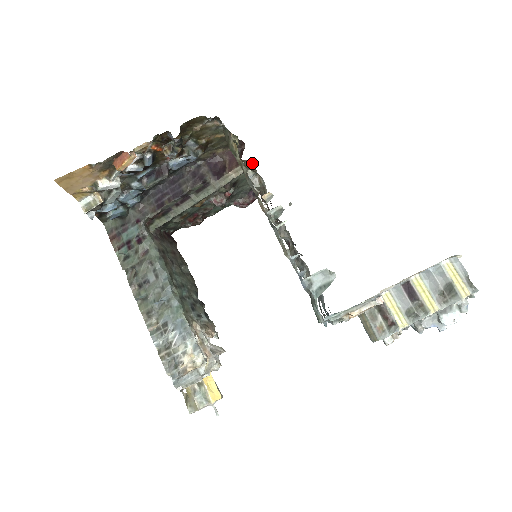
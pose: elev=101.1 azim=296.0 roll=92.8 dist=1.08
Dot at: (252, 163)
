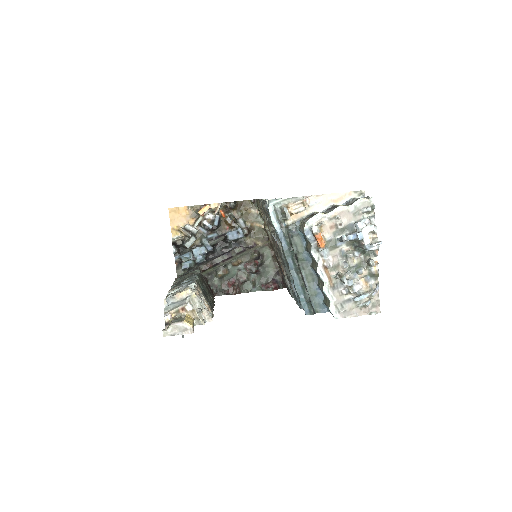
Dot at: occluded
